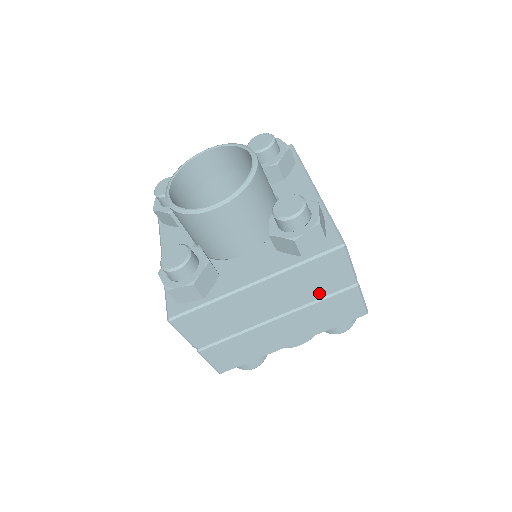
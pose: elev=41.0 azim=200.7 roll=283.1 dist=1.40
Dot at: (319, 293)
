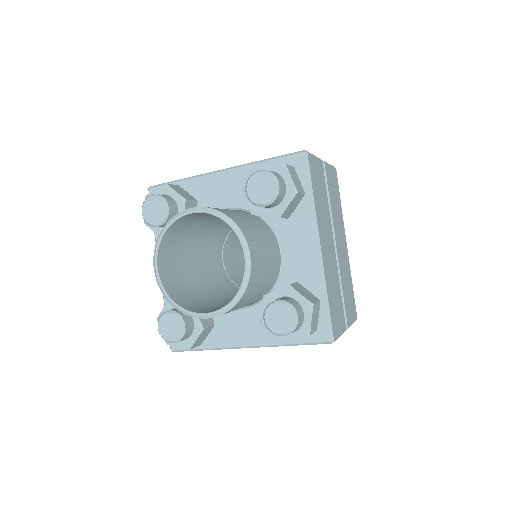
Dot at: occluded
